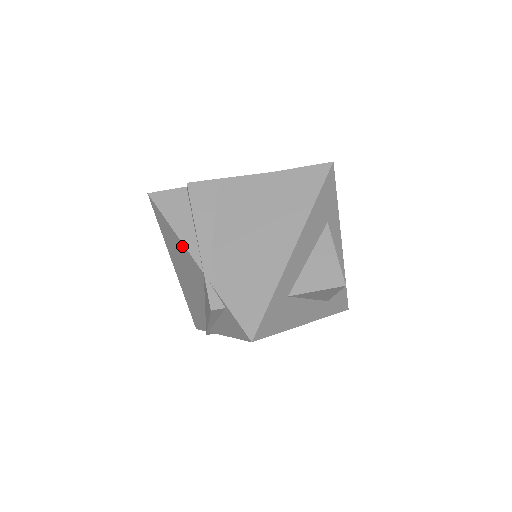
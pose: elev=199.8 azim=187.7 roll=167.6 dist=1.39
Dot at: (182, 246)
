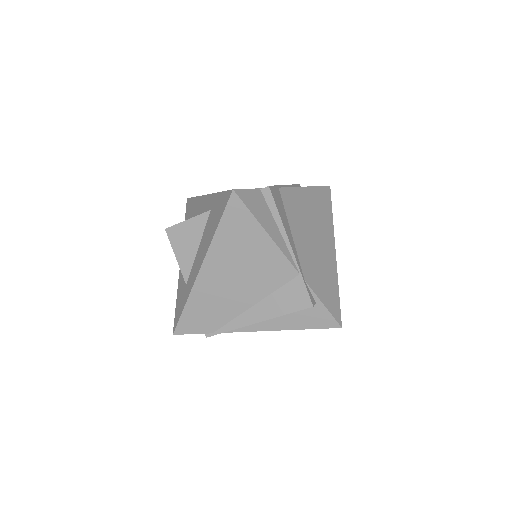
Dot at: (272, 248)
